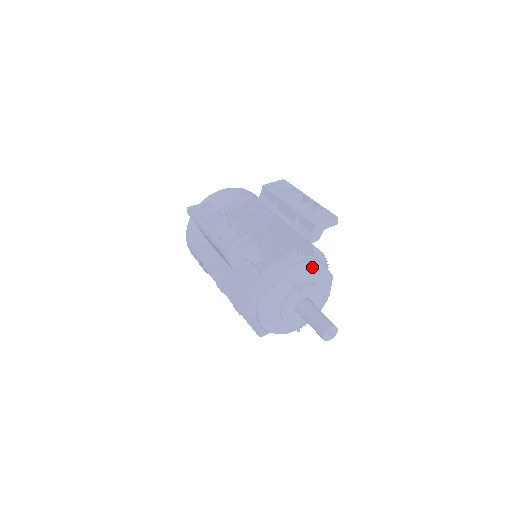
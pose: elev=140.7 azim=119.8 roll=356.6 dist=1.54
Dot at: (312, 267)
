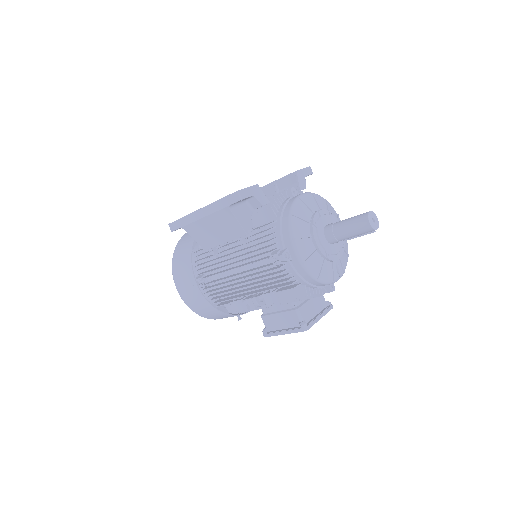
Dot at: (316, 196)
